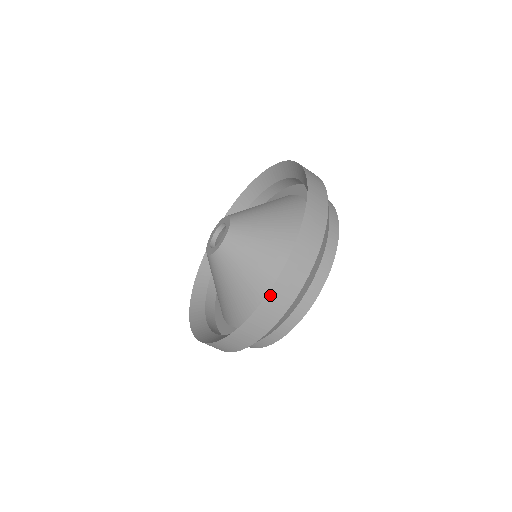
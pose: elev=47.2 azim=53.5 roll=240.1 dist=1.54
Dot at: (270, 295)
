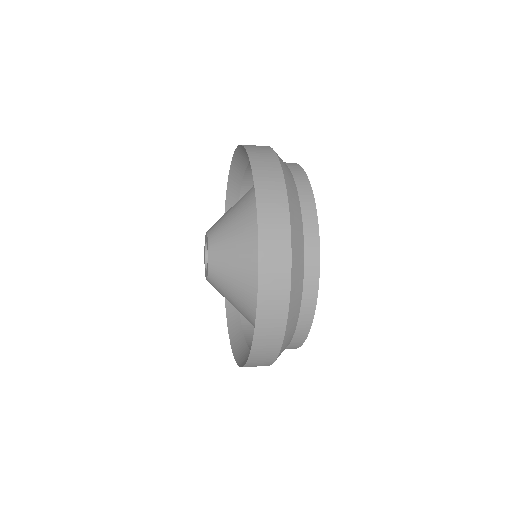
Dot at: occluded
